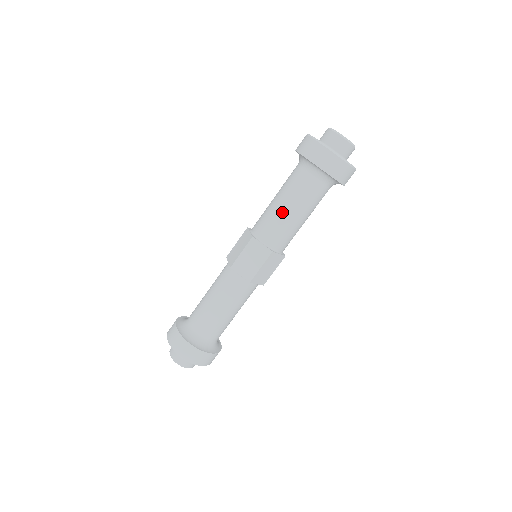
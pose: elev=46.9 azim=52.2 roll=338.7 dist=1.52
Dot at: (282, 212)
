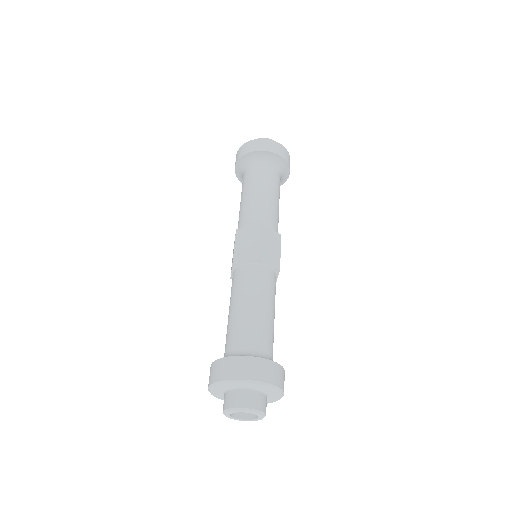
Dot at: (249, 199)
